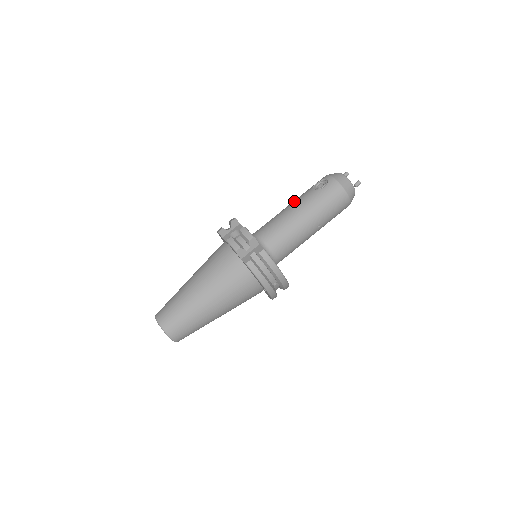
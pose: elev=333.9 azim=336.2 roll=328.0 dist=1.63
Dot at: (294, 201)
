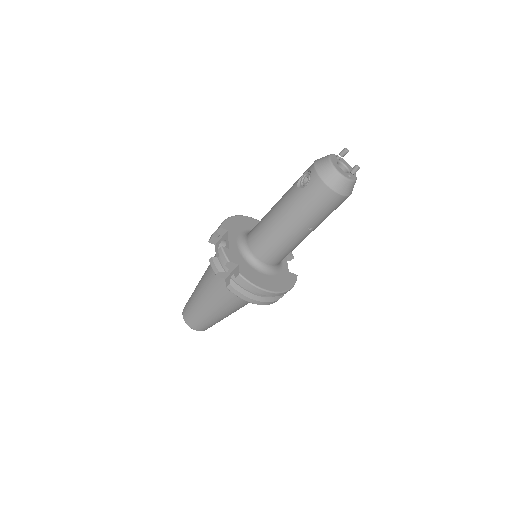
Dot at: (280, 199)
